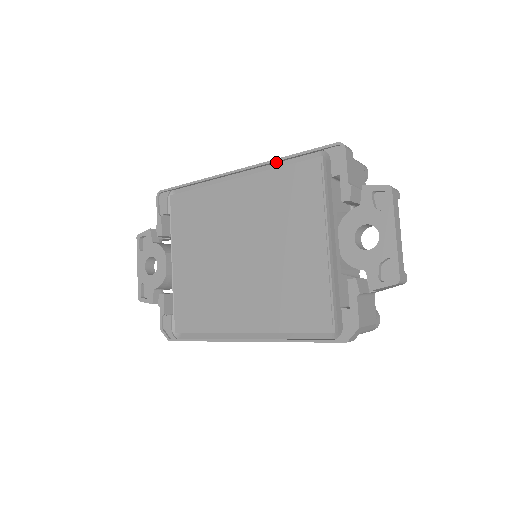
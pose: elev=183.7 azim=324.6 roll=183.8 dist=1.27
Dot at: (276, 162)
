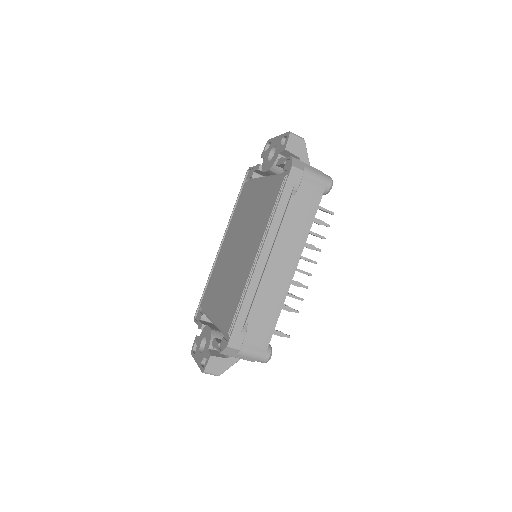
Dot at: occluded
